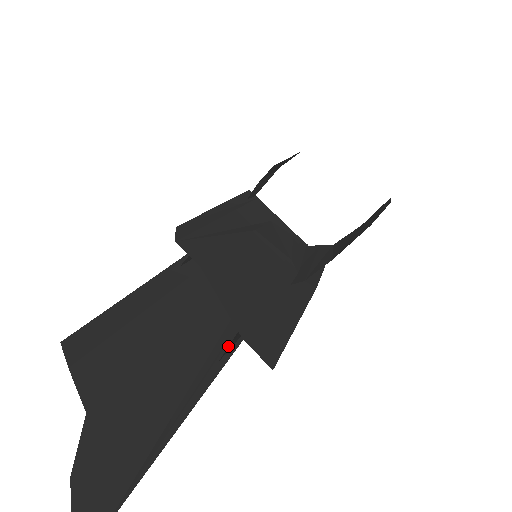
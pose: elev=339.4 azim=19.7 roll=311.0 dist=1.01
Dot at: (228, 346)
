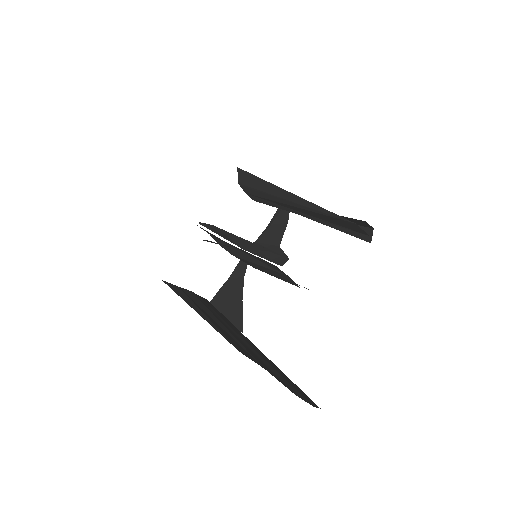
Dot at: occluded
